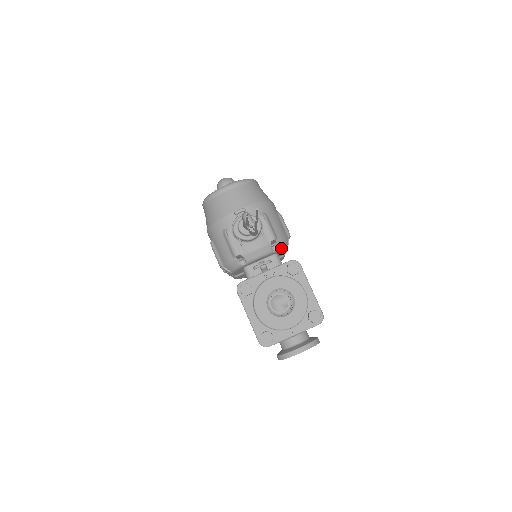
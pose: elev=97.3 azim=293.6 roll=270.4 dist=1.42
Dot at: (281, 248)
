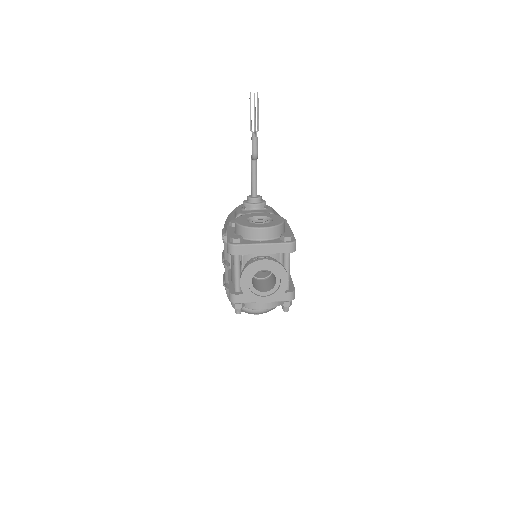
Dot at: occluded
